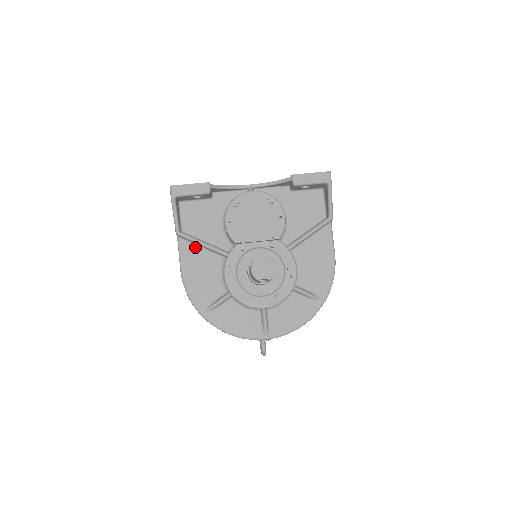
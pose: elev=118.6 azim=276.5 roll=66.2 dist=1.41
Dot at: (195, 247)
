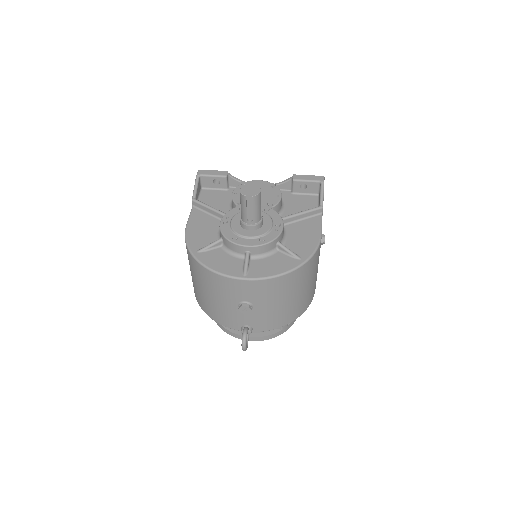
Dot at: (204, 213)
